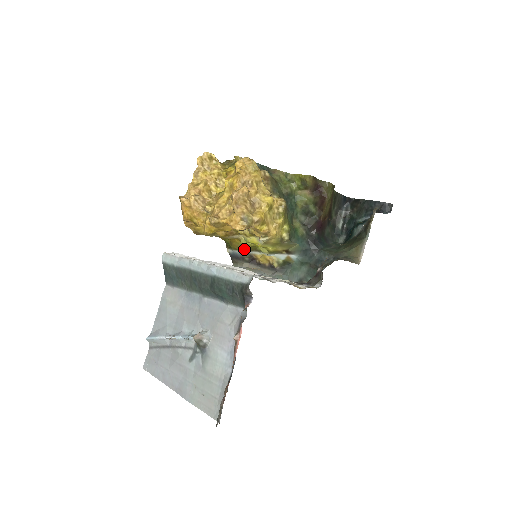
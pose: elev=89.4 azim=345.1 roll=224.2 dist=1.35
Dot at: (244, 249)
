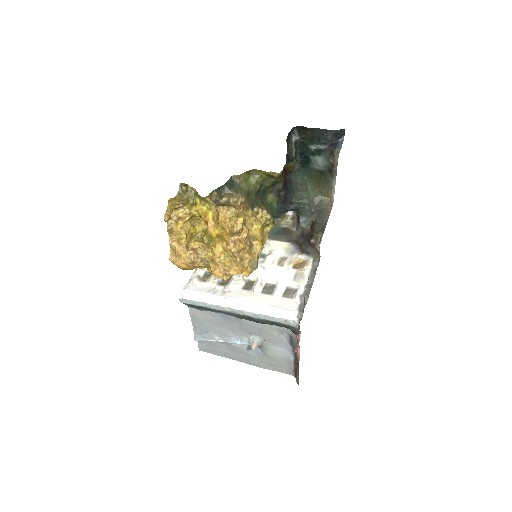
Dot at: occluded
